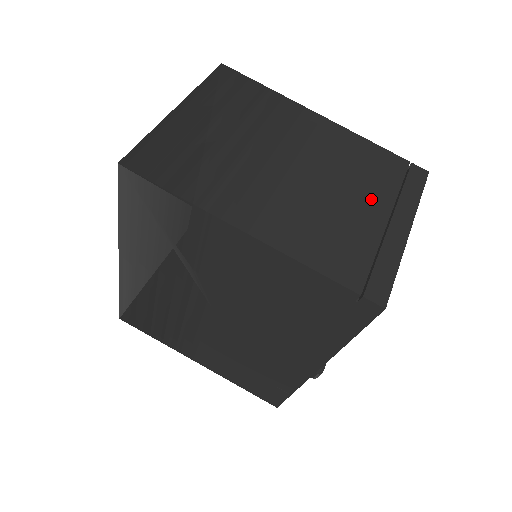
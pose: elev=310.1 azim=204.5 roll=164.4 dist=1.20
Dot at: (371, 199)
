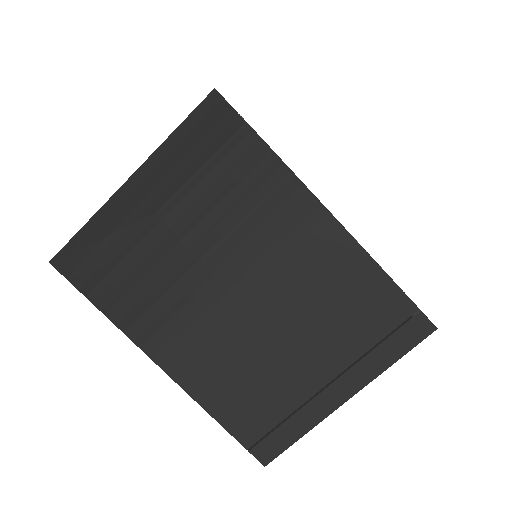
Dot at: (323, 354)
